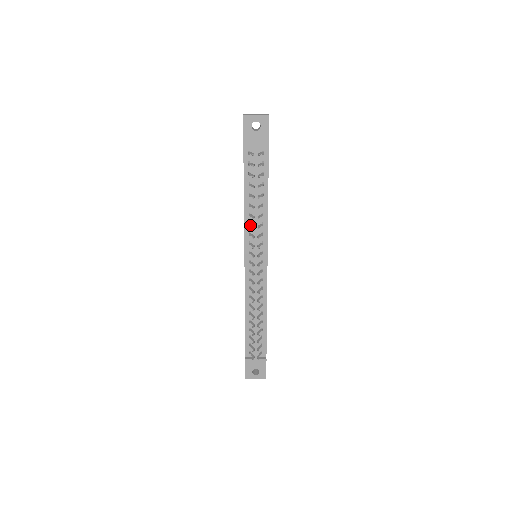
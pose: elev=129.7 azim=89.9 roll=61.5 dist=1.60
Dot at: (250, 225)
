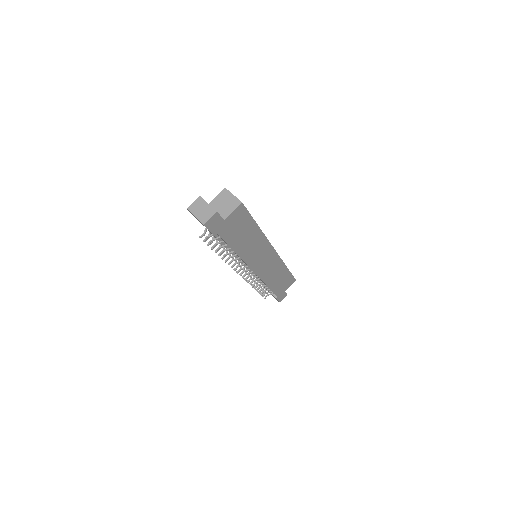
Dot at: occluded
